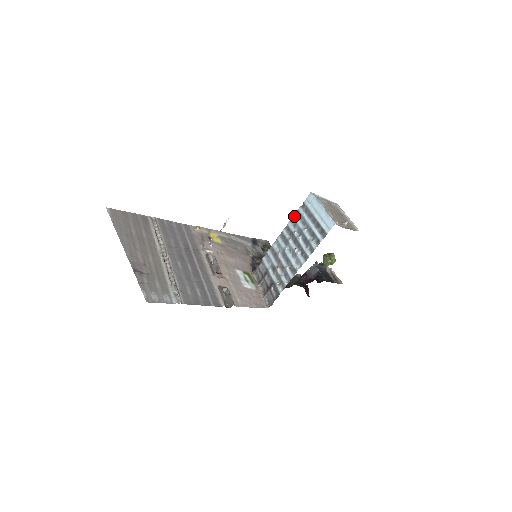
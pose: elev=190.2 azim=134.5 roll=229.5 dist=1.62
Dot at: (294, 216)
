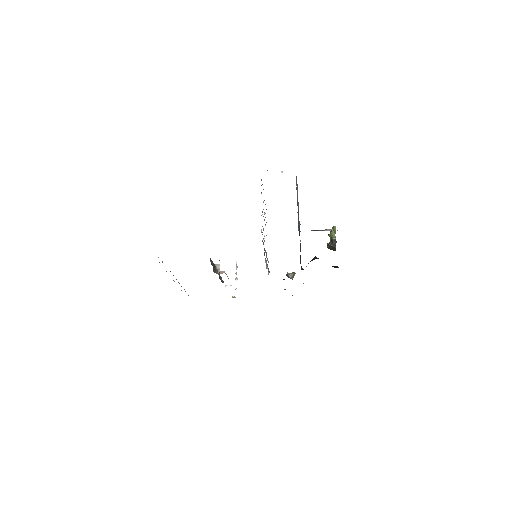
Dot at: occluded
